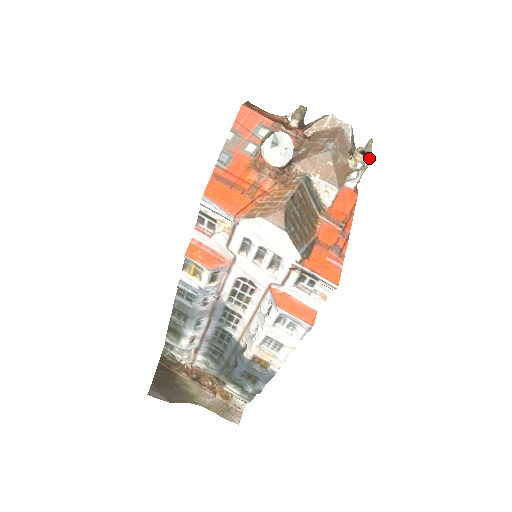
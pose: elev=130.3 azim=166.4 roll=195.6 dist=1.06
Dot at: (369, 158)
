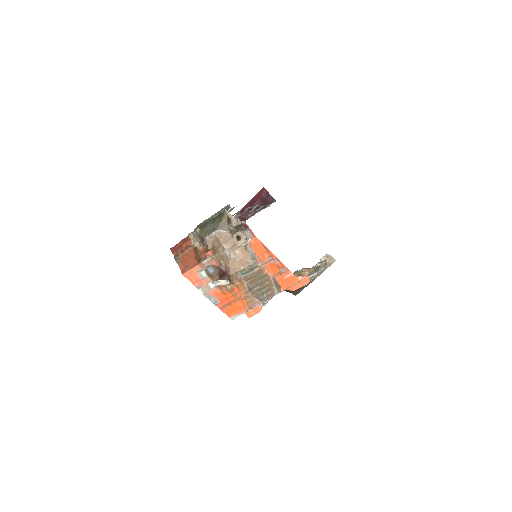
Dot at: (243, 238)
